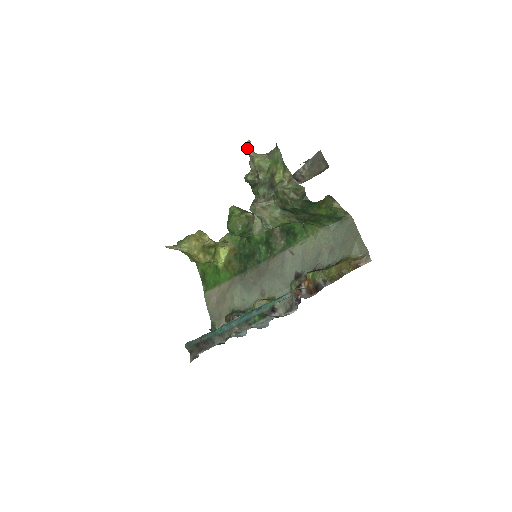
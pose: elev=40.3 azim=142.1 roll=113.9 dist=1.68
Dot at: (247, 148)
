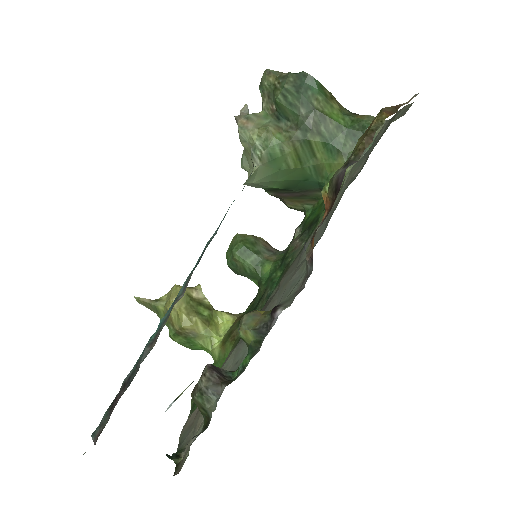
Dot at: (243, 112)
